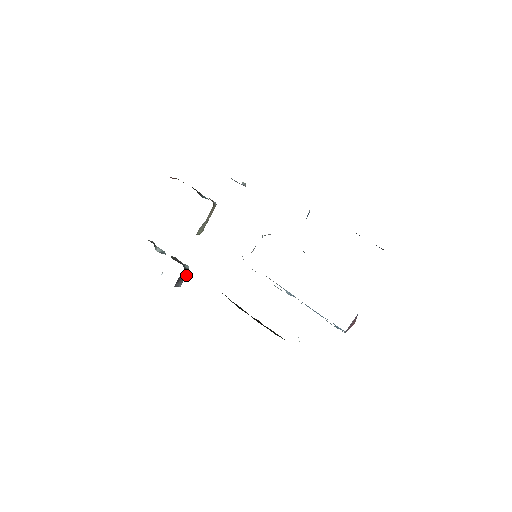
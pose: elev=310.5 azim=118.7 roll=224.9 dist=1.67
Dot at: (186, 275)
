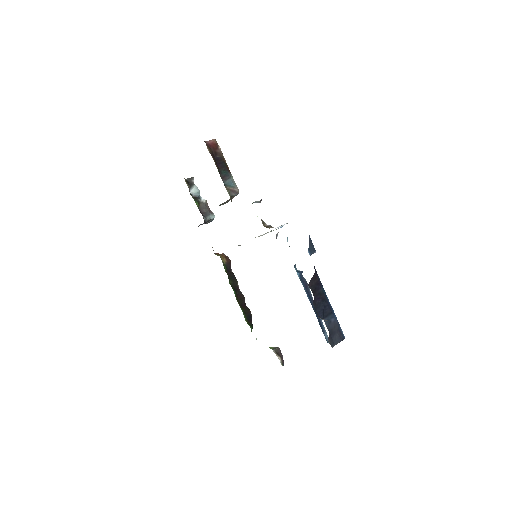
Dot at: occluded
